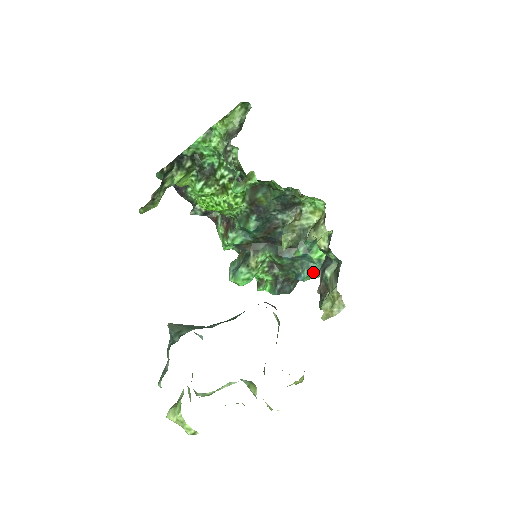
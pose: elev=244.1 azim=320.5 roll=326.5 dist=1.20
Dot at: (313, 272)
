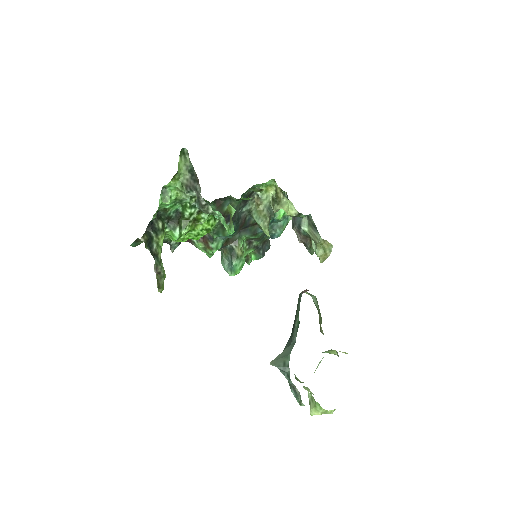
Dot at: (284, 228)
